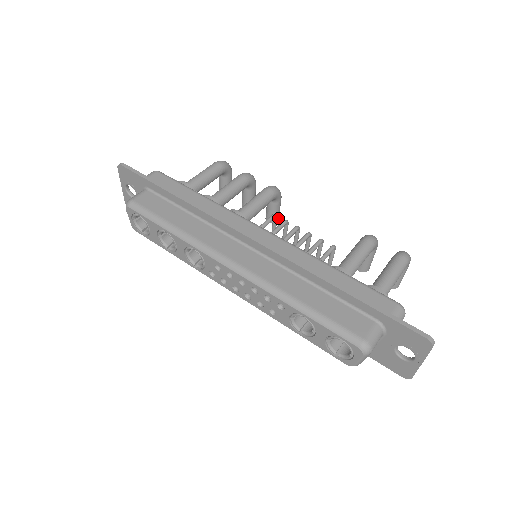
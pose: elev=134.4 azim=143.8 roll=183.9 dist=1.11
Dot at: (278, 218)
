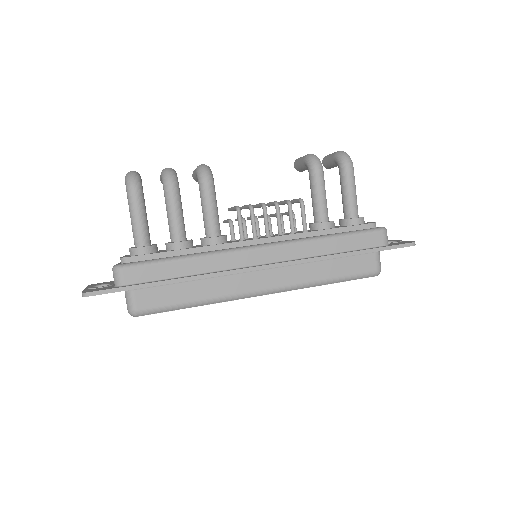
Dot at: occluded
